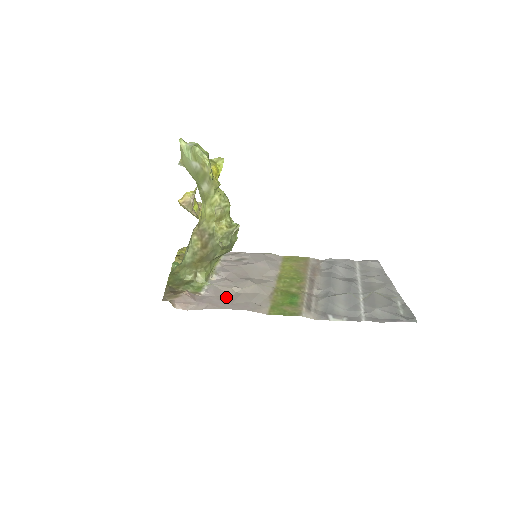
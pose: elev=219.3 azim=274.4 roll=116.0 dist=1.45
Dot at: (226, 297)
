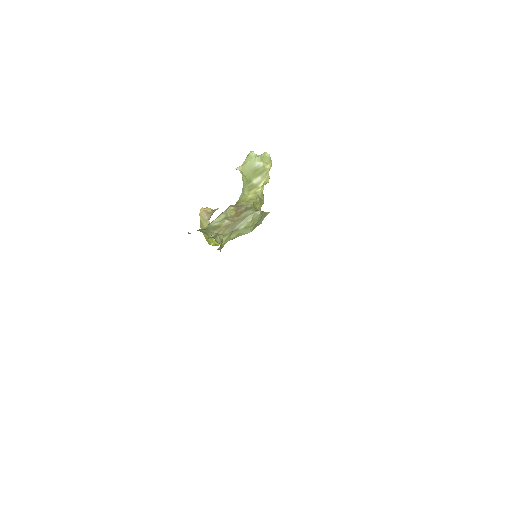
Dot at: occluded
